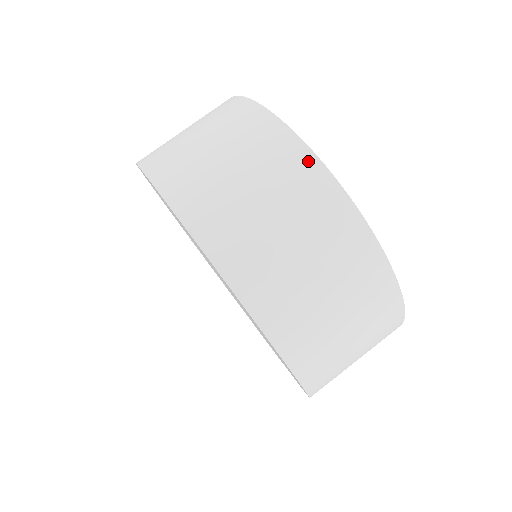
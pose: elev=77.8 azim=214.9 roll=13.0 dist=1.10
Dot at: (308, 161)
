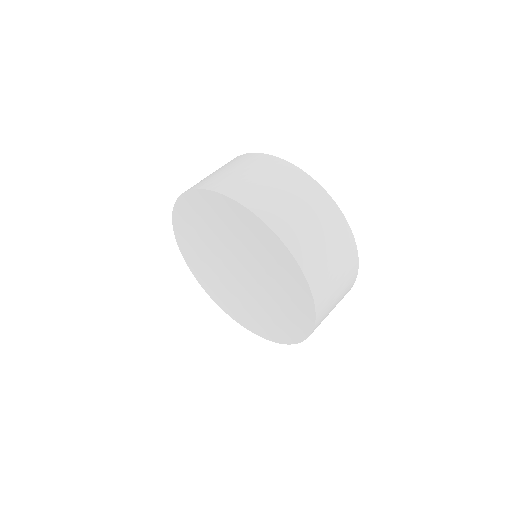
Dot at: (252, 155)
